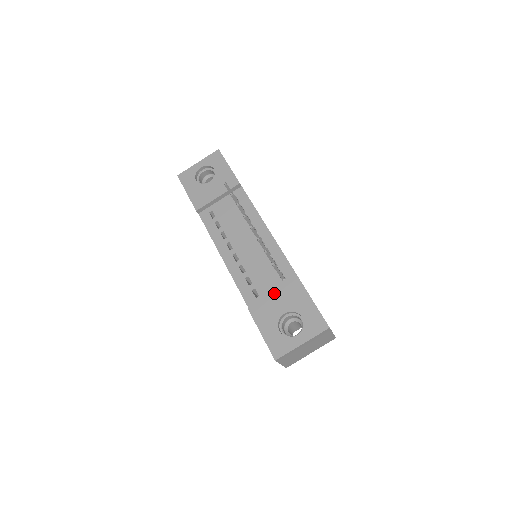
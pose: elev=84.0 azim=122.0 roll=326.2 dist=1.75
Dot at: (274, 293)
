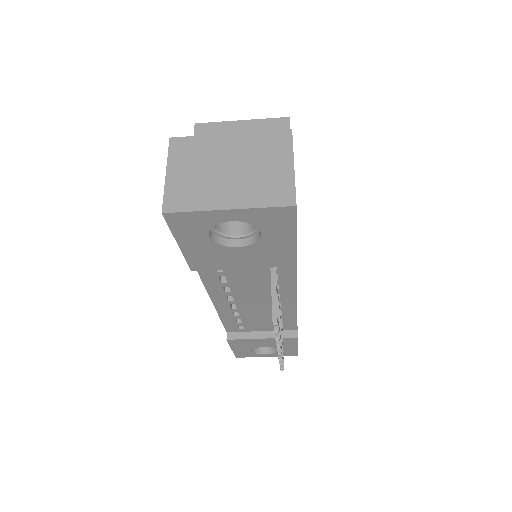
Dot at: (263, 340)
